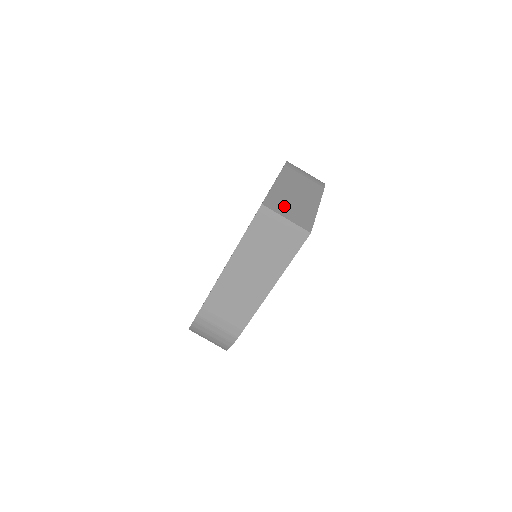
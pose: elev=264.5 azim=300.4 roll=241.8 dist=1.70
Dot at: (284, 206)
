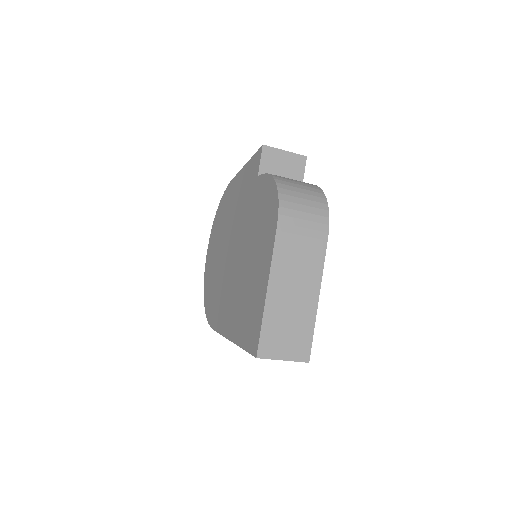
Dot at: (280, 338)
